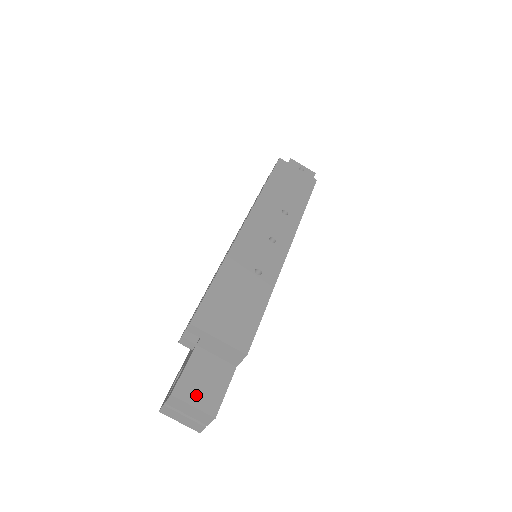
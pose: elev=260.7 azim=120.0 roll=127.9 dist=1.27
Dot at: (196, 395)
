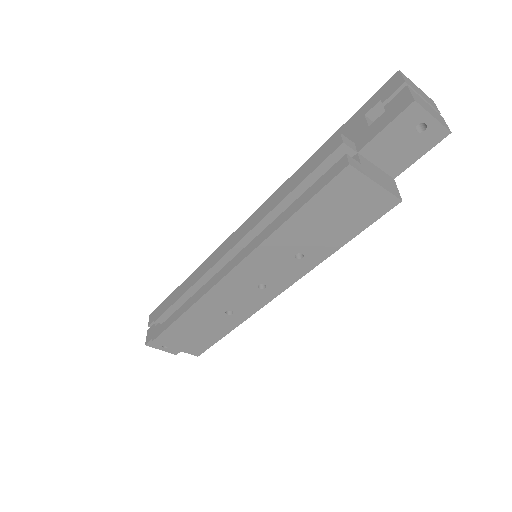
Dot at: occluded
